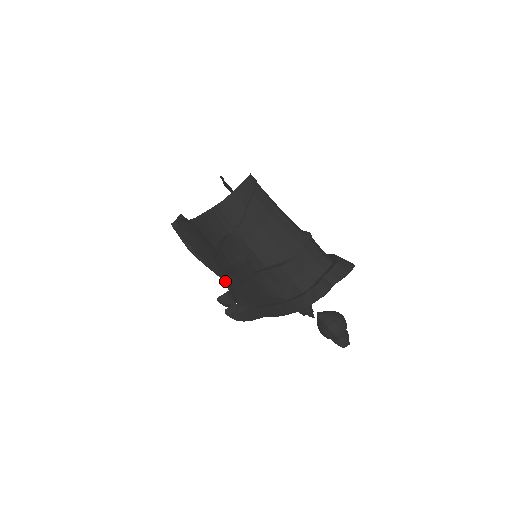
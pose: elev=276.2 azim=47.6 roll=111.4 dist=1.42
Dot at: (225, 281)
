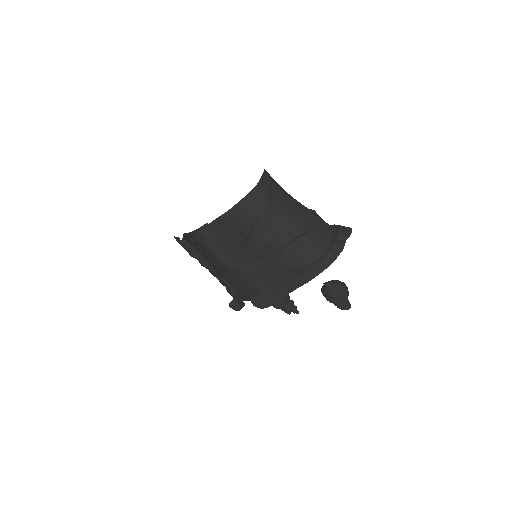
Dot at: (247, 274)
